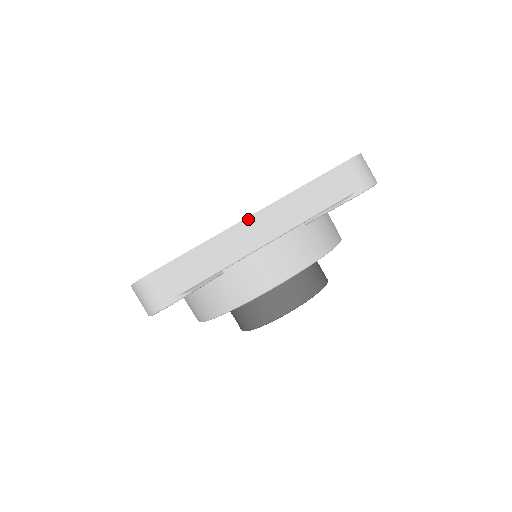
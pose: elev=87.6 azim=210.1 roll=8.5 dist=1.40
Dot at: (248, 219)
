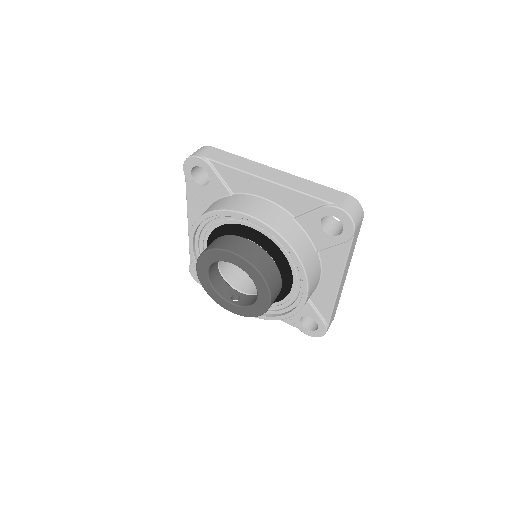
Dot at: (272, 168)
